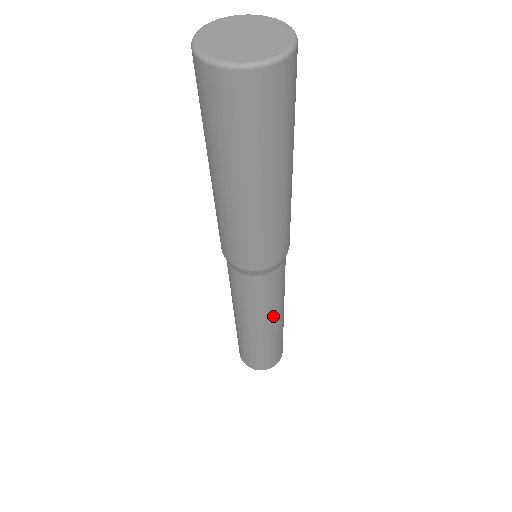
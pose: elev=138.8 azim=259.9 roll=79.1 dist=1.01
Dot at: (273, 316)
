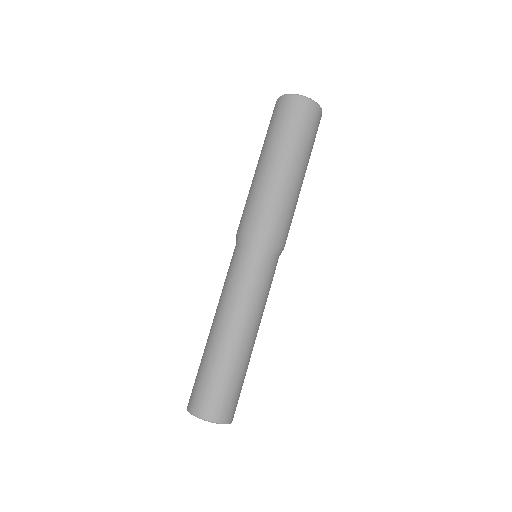
Dot at: (238, 312)
